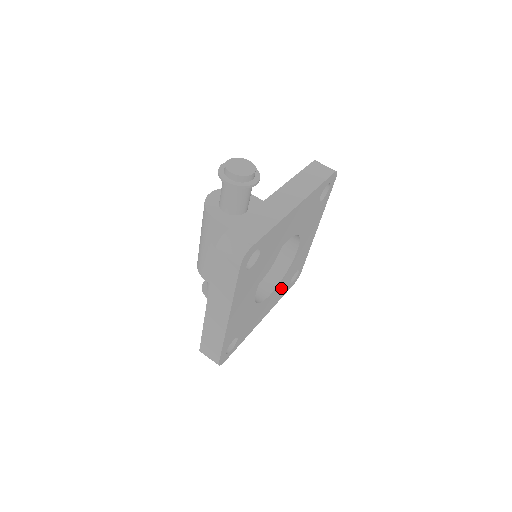
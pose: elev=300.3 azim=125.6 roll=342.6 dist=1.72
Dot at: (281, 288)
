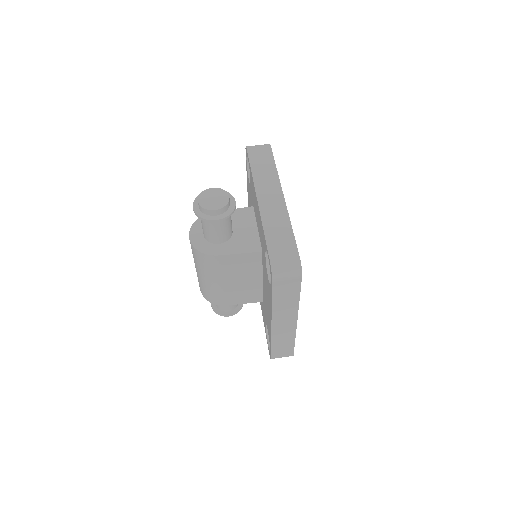
Dot at: occluded
